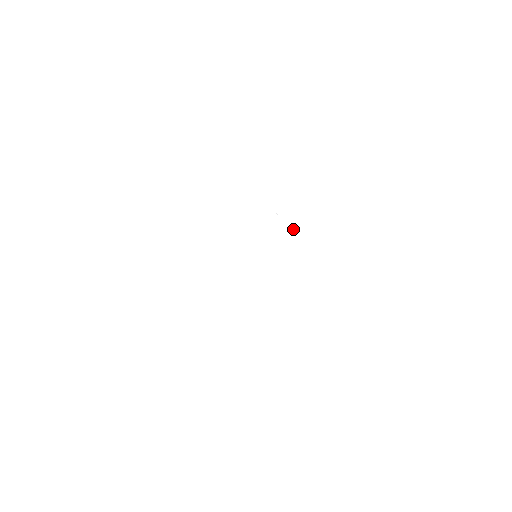
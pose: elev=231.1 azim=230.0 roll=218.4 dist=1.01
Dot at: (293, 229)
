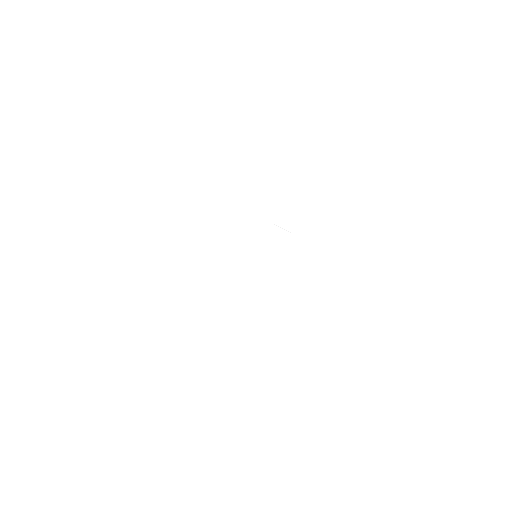
Dot at: occluded
